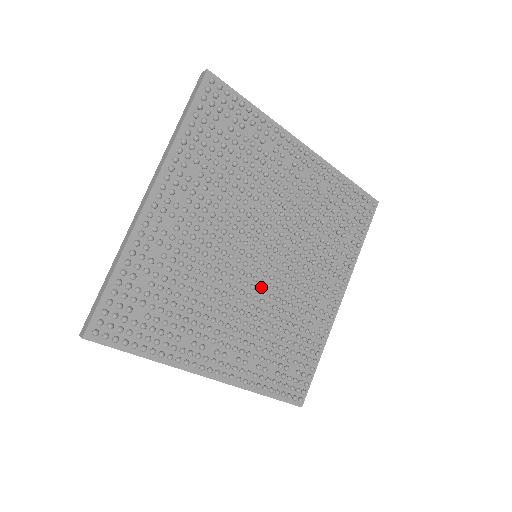
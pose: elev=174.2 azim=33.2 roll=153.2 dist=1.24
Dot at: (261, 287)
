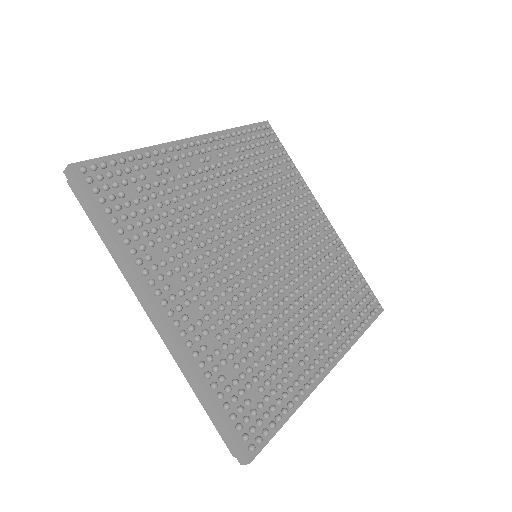
Dot at: (252, 278)
